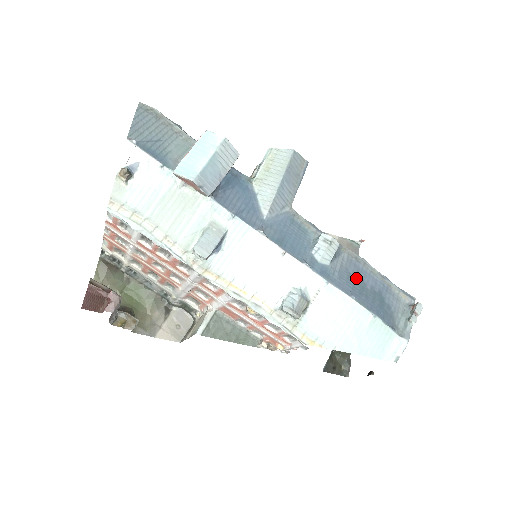
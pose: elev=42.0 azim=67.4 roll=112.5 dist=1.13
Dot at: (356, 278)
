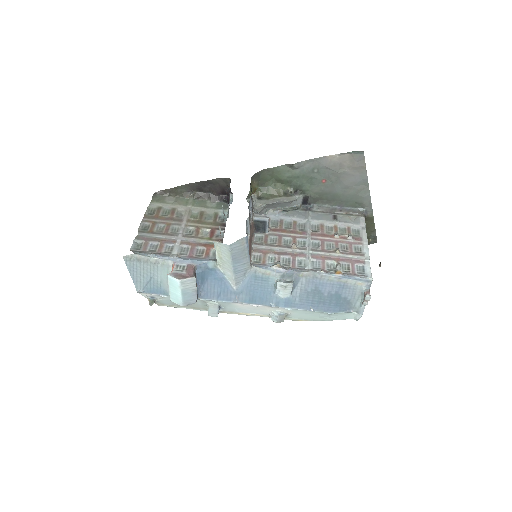
Dot at: (314, 293)
